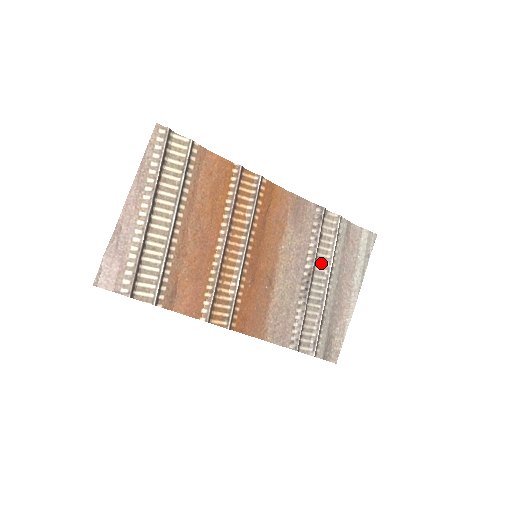
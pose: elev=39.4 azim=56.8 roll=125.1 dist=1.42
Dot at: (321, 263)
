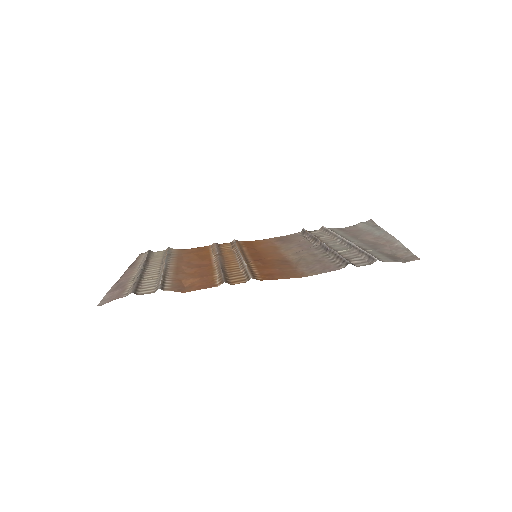
Dot at: (329, 241)
